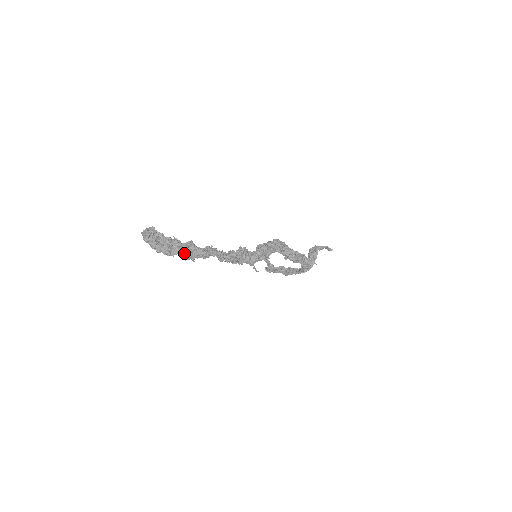
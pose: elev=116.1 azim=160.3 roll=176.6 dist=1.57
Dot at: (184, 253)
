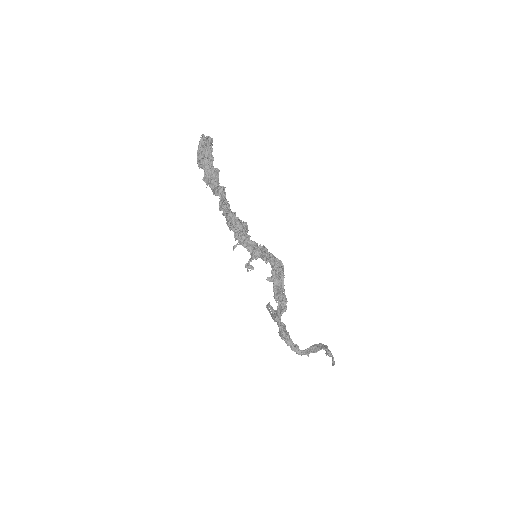
Dot at: (206, 172)
